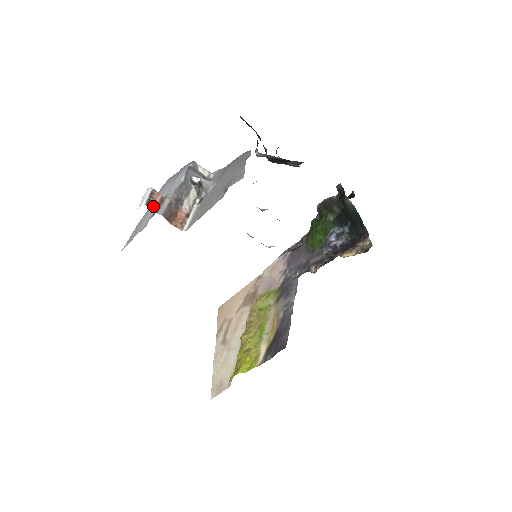
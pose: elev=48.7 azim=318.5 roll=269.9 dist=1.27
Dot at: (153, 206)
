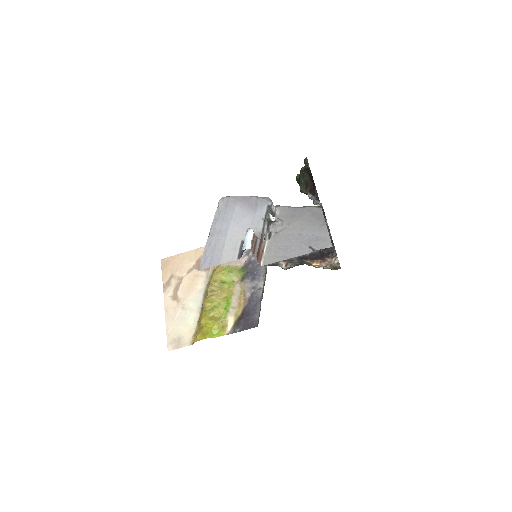
Dot at: (253, 248)
